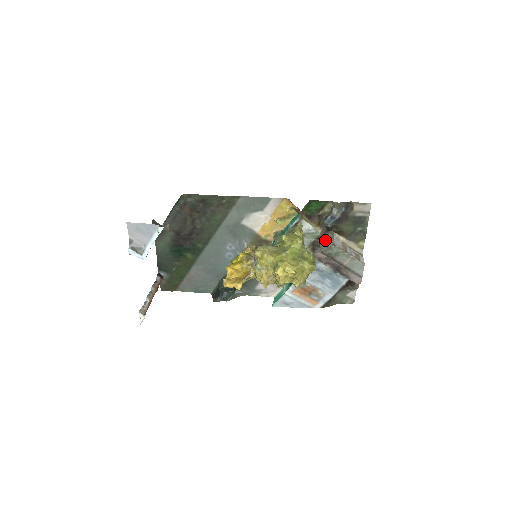
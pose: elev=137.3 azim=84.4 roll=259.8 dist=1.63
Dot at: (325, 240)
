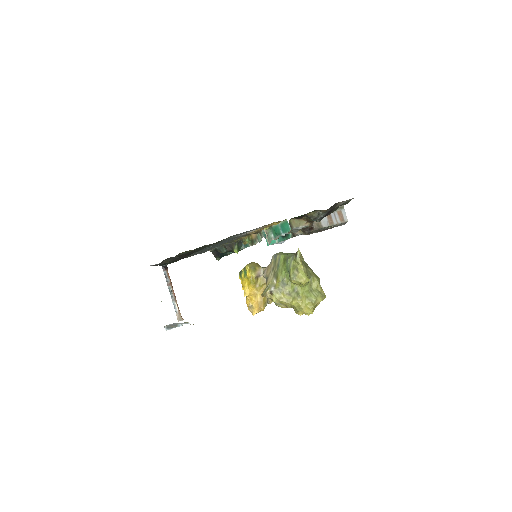
Dot at: (315, 229)
